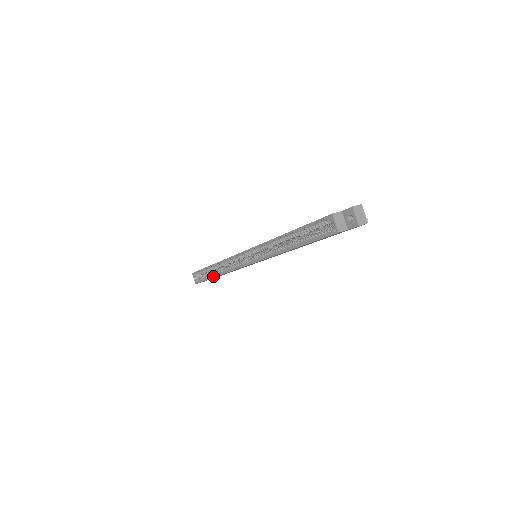
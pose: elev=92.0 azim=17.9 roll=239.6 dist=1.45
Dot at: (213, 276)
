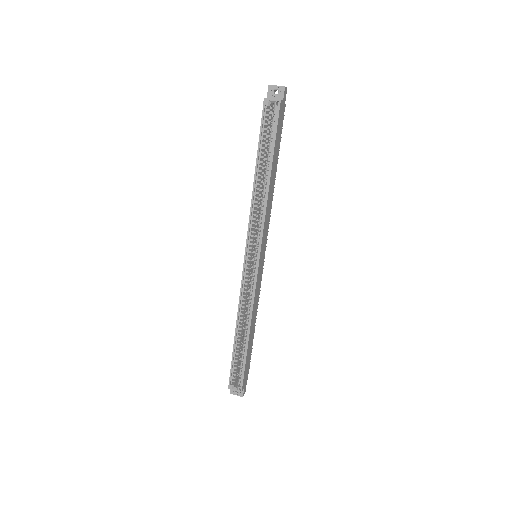
Dot at: (246, 341)
